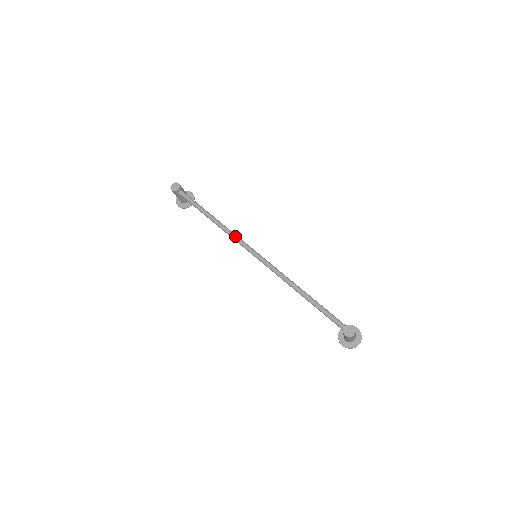
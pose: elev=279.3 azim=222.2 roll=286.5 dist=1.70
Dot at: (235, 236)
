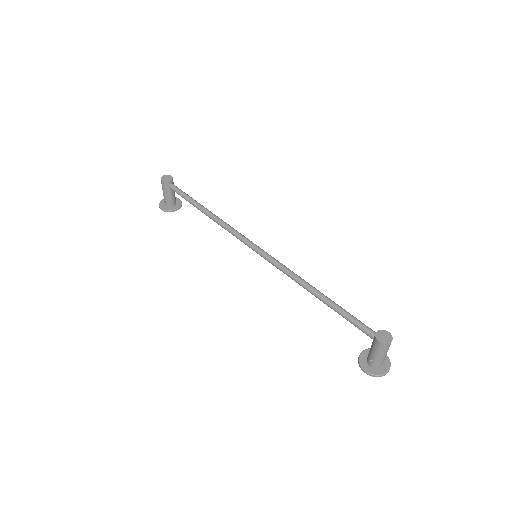
Dot at: (234, 229)
